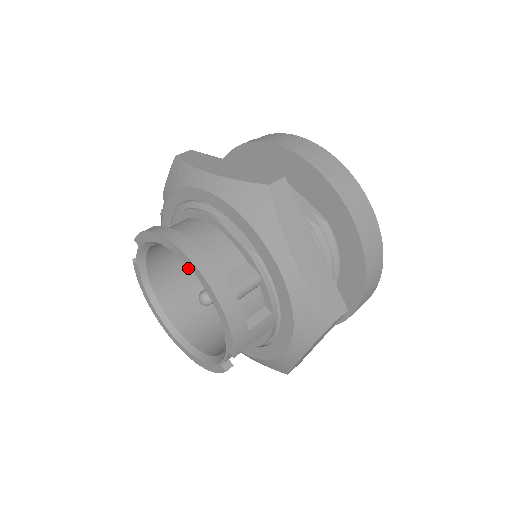
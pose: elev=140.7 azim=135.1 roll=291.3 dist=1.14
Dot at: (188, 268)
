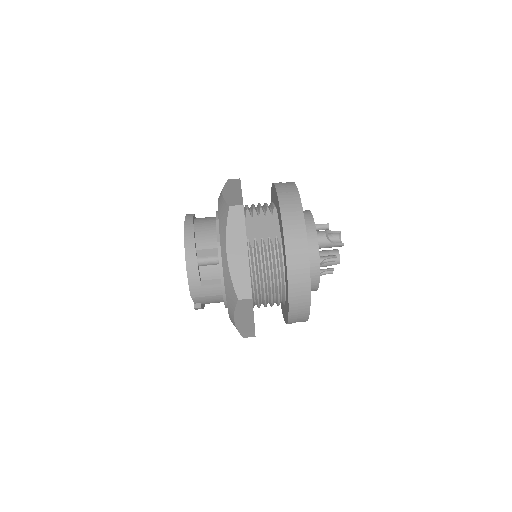
Dot at: occluded
